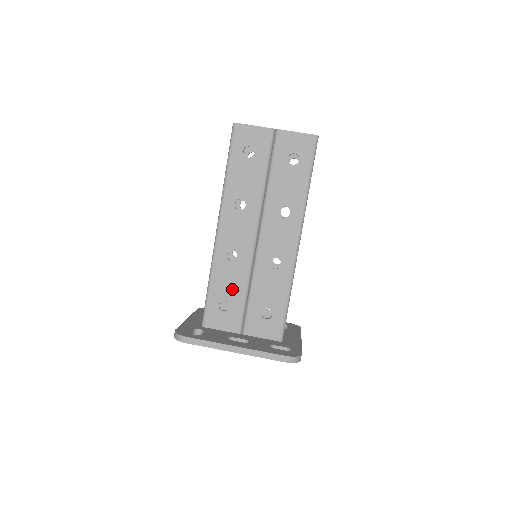
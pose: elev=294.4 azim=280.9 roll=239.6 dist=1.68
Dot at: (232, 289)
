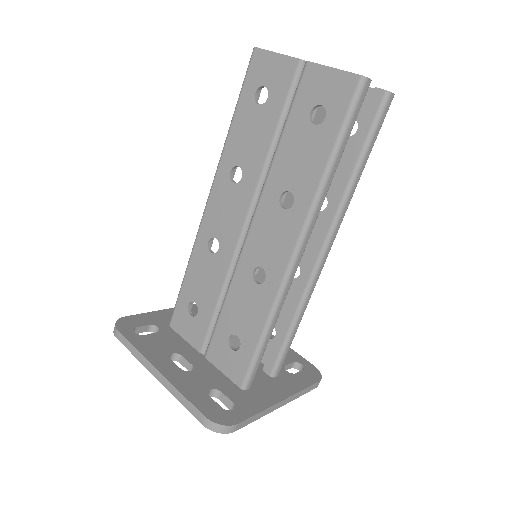
Dot at: (205, 291)
